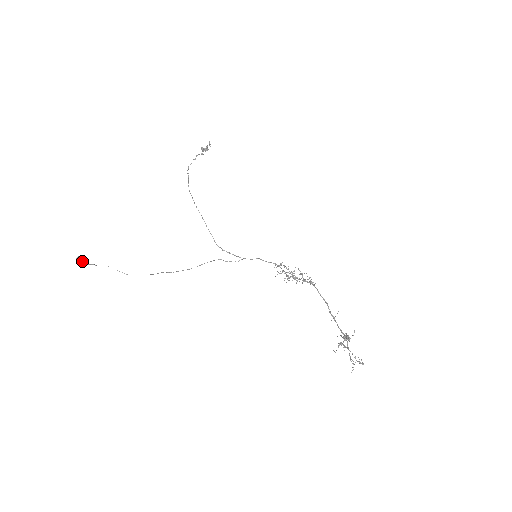
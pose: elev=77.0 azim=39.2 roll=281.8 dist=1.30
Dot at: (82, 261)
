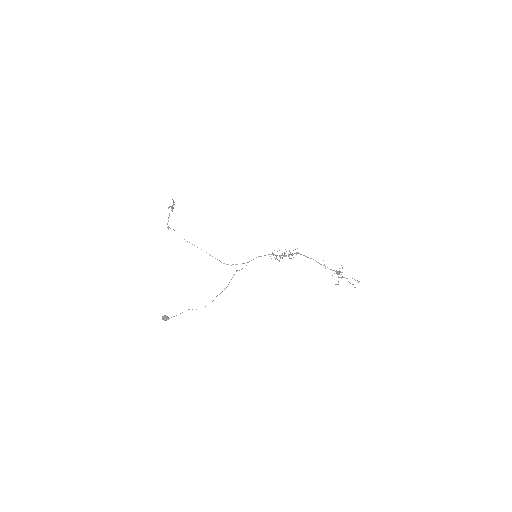
Dot at: (167, 318)
